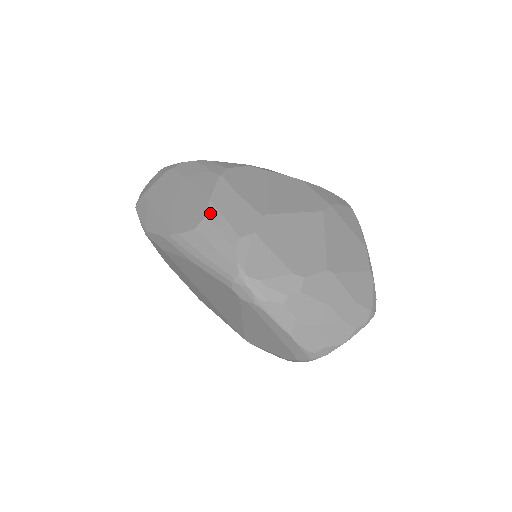
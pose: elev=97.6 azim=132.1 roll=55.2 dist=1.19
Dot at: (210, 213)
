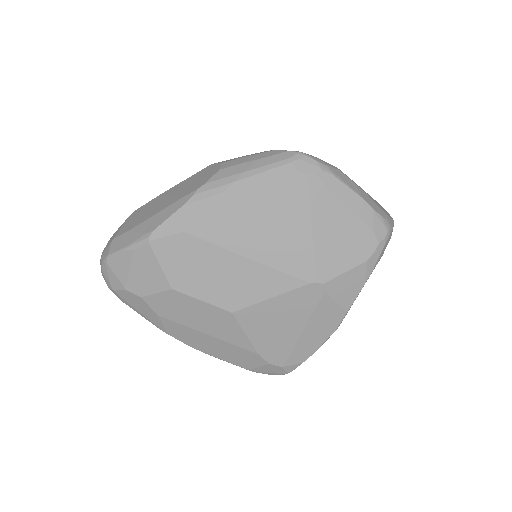
Dot at: (223, 162)
